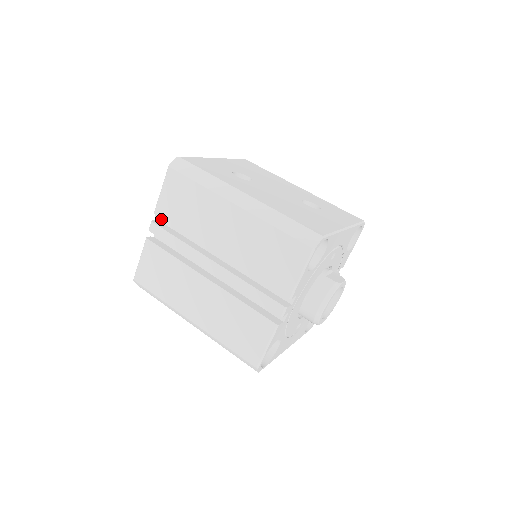
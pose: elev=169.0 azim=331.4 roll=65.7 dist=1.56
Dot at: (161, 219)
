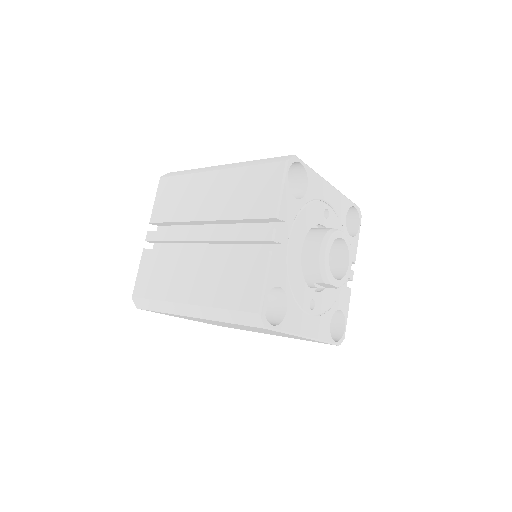
Dot at: occluded
